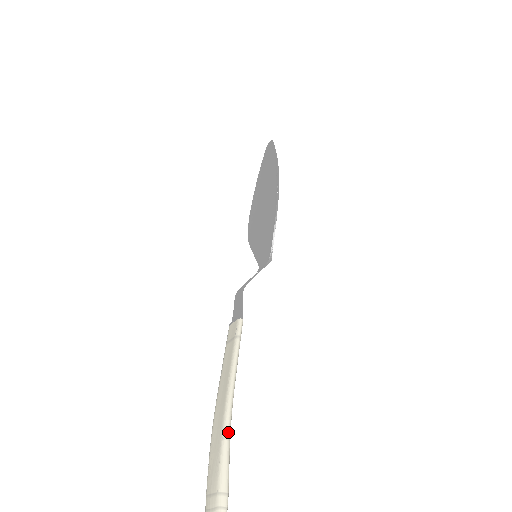
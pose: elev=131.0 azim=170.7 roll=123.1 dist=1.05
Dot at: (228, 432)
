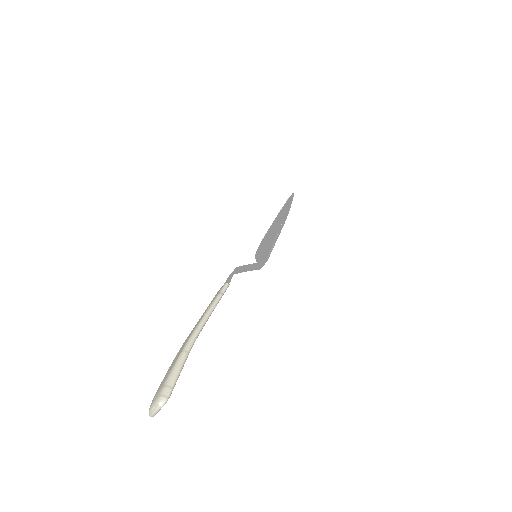
Dot at: (188, 348)
